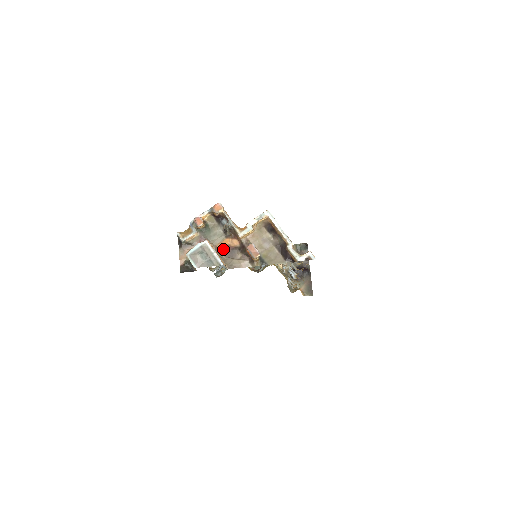
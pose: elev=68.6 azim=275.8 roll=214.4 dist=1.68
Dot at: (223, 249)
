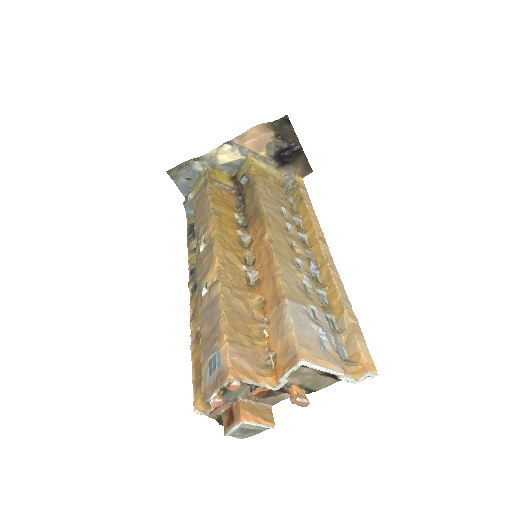
Dot at: (257, 396)
